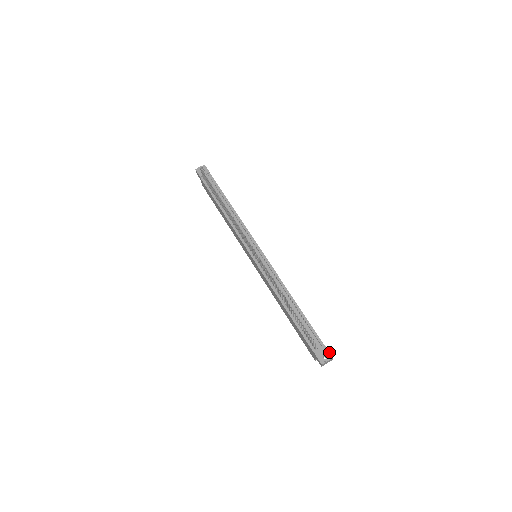
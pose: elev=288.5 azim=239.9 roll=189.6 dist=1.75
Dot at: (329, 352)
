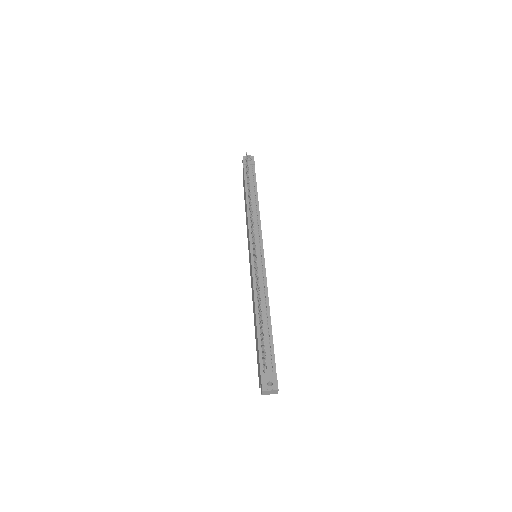
Dot at: (277, 382)
